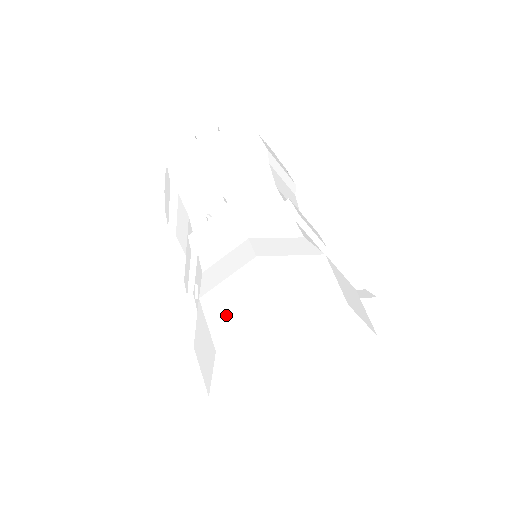
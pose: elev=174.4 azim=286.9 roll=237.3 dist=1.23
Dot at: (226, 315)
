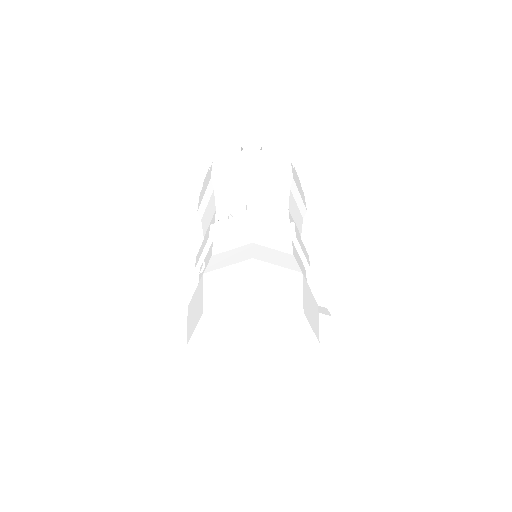
Dot at: (218, 291)
